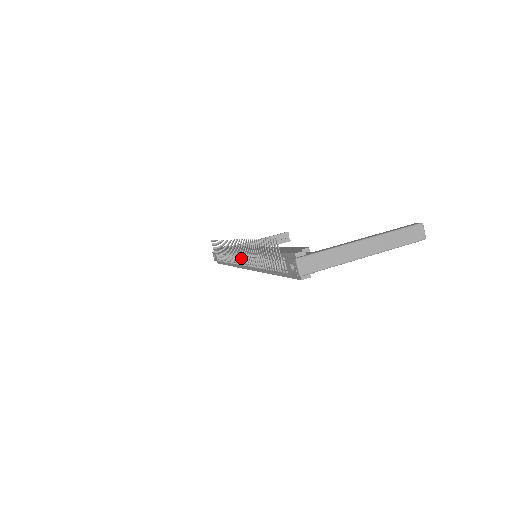
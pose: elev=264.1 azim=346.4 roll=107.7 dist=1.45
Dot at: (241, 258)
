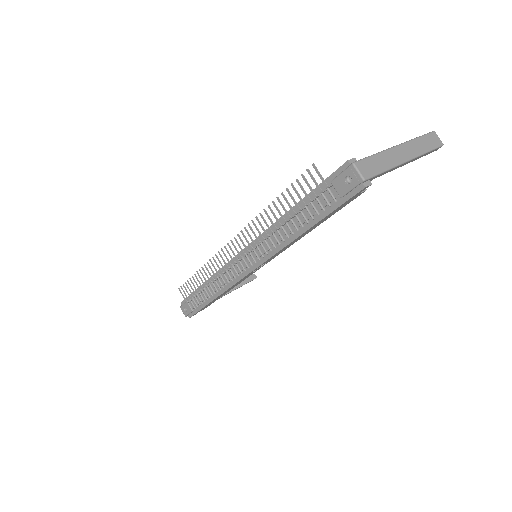
Dot at: (240, 263)
